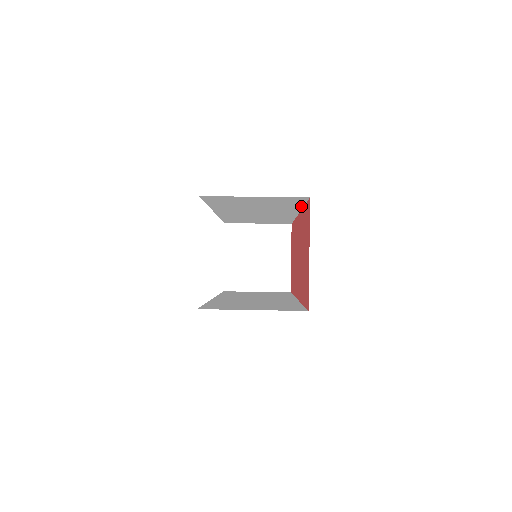
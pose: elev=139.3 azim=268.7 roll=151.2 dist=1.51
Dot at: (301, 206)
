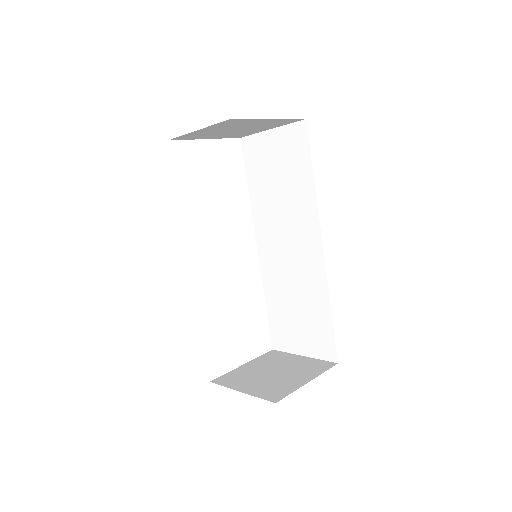
Dot at: (312, 181)
